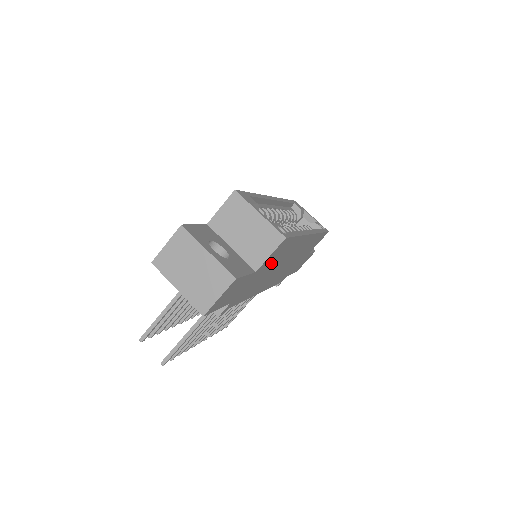
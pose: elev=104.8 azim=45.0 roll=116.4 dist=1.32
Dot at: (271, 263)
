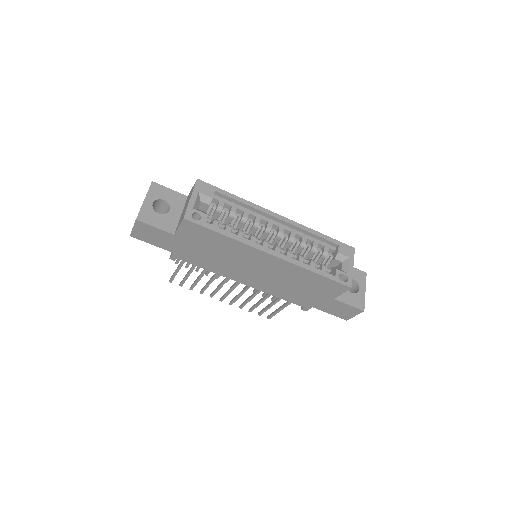
Dot at: (202, 243)
